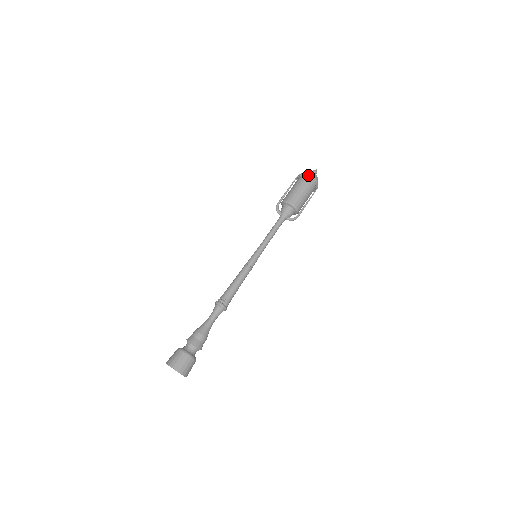
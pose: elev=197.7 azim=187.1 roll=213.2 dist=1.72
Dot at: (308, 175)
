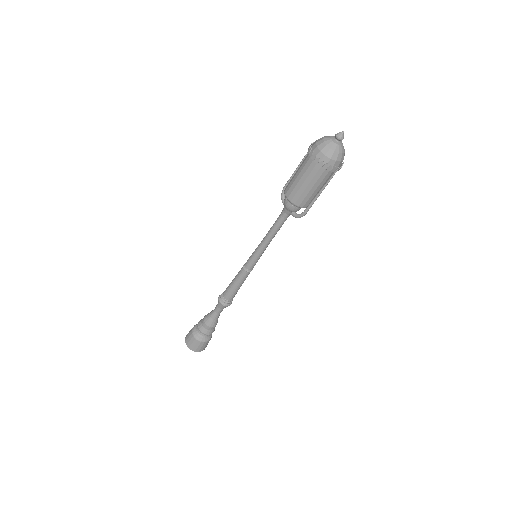
Dot at: (312, 152)
